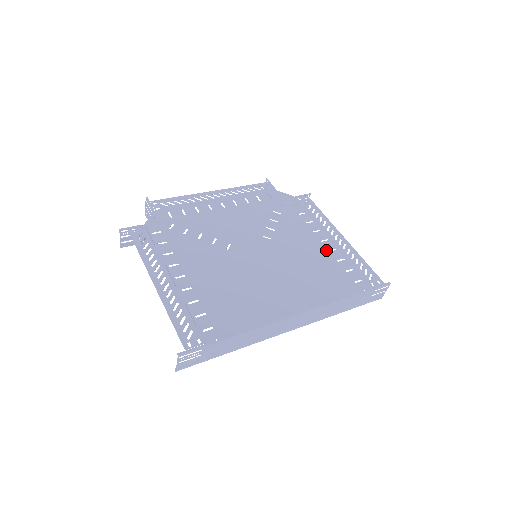
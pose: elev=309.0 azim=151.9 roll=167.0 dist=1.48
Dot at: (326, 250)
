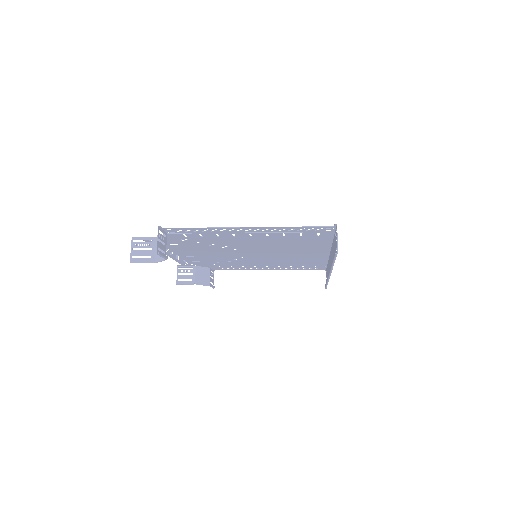
Dot at: (277, 265)
